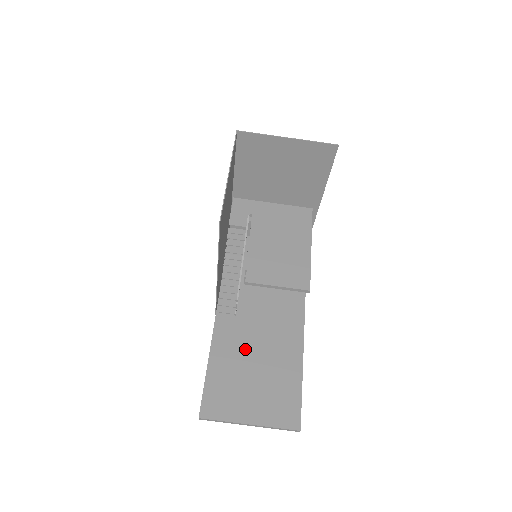
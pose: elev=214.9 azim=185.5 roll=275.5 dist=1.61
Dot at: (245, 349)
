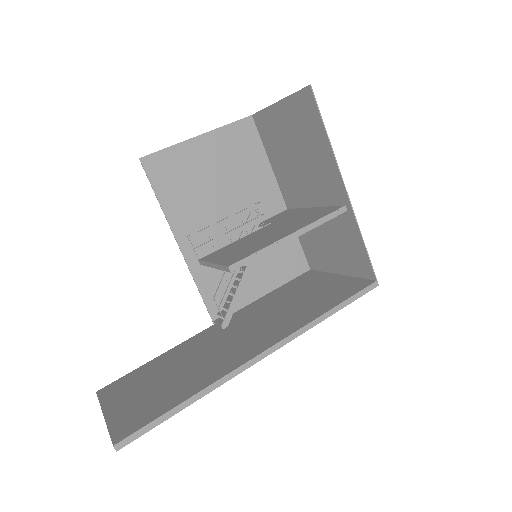
Dot at: (190, 356)
